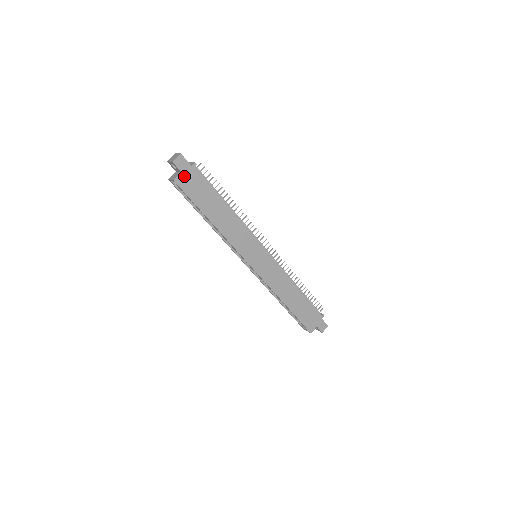
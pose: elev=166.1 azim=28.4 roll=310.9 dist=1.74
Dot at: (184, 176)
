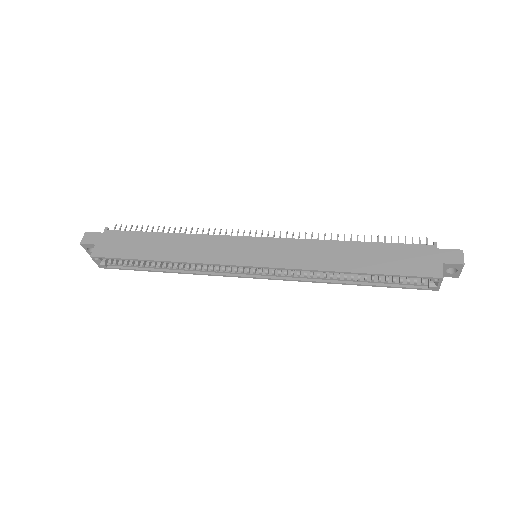
Dot at: (100, 246)
